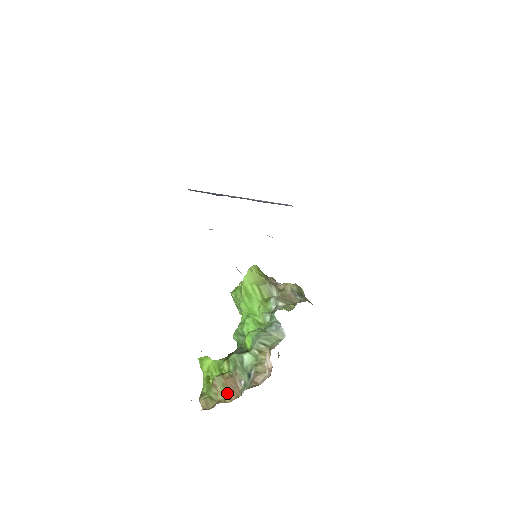
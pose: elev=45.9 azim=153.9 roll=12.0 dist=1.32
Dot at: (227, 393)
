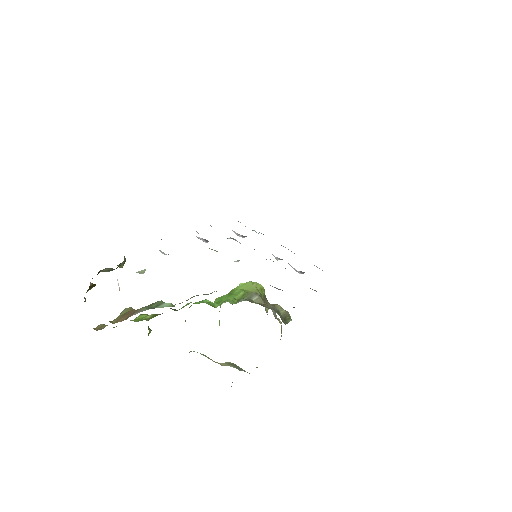
Dot at: (120, 318)
